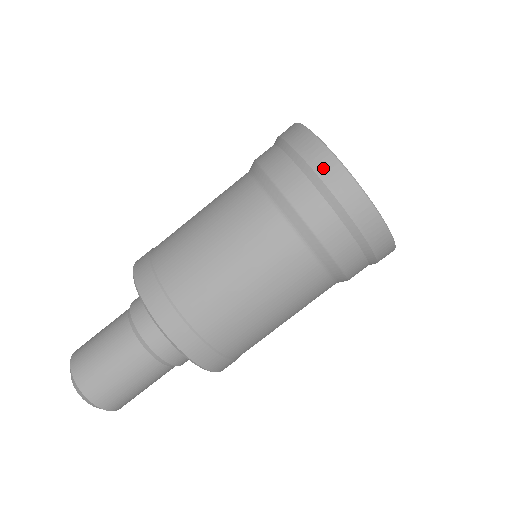
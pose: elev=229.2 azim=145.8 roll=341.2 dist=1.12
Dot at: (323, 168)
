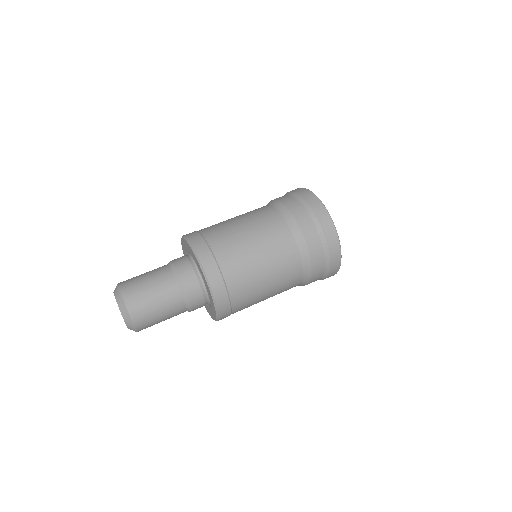
Dot at: (330, 238)
